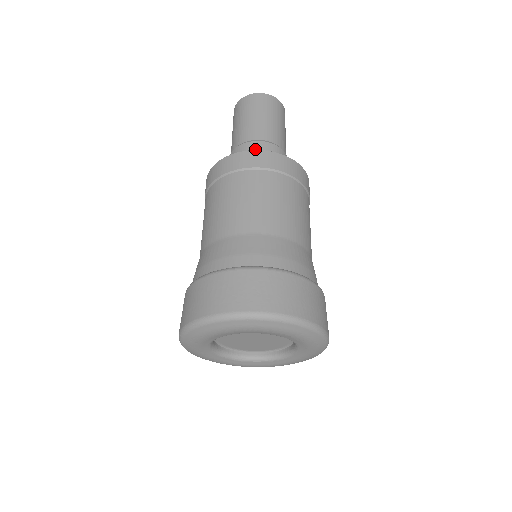
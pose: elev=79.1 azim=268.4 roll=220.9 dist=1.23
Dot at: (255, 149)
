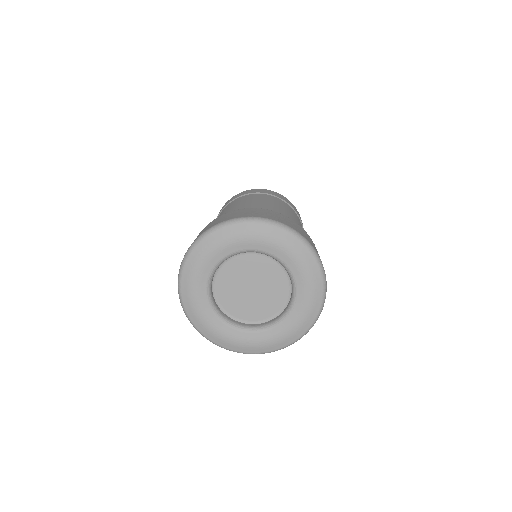
Dot at: occluded
